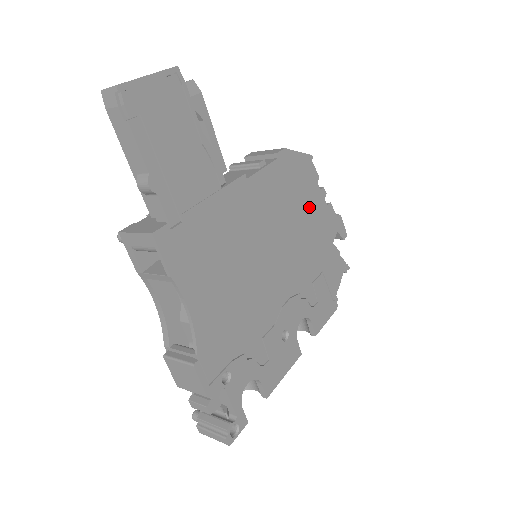
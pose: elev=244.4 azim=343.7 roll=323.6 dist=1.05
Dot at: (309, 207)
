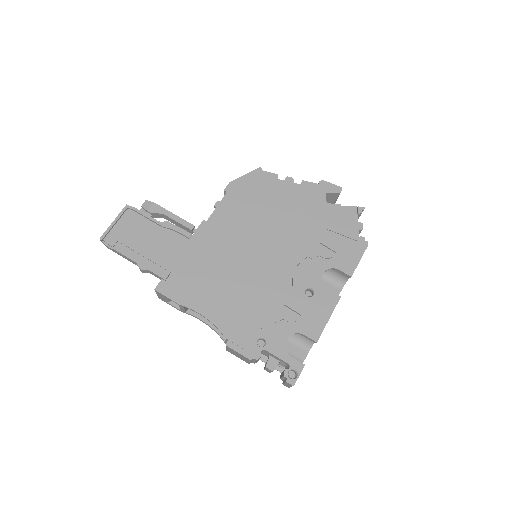
Dot at: (279, 199)
